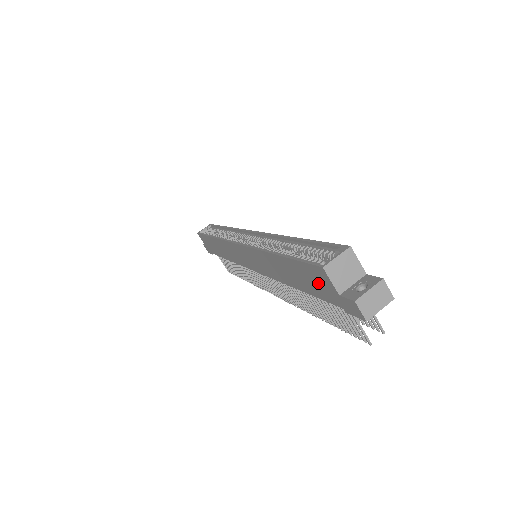
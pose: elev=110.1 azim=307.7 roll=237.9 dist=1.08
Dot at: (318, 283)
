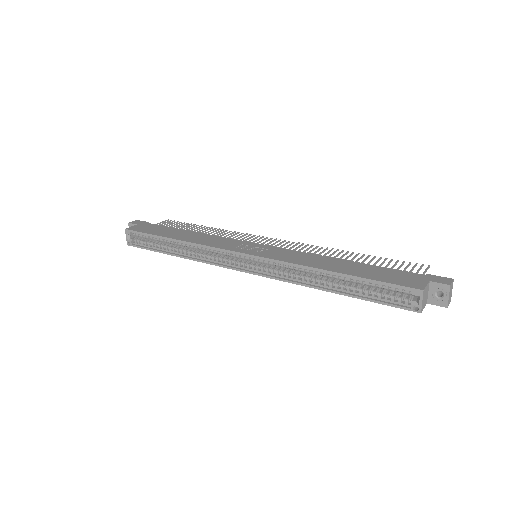
Dot at: occluded
